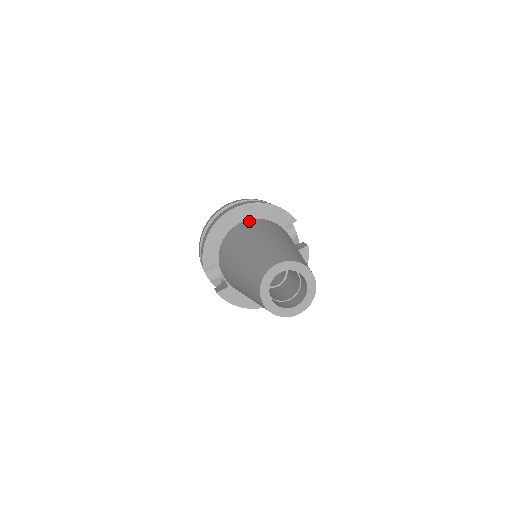
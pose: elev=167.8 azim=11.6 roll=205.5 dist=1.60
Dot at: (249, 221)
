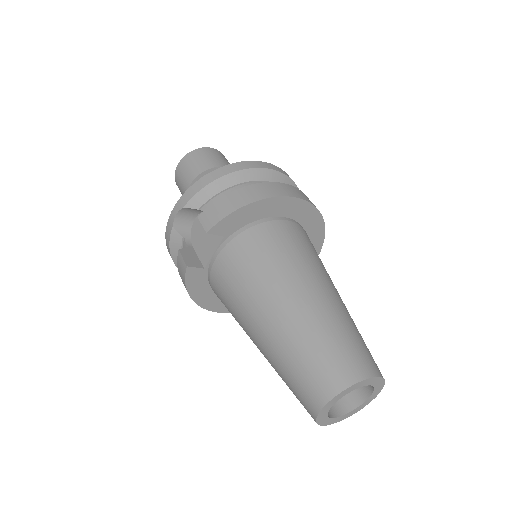
Dot at: (300, 227)
